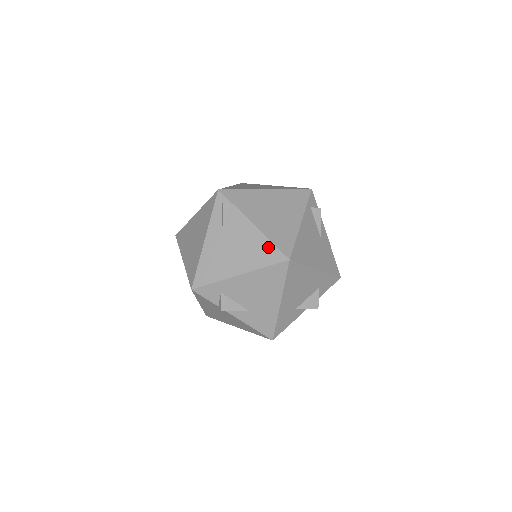
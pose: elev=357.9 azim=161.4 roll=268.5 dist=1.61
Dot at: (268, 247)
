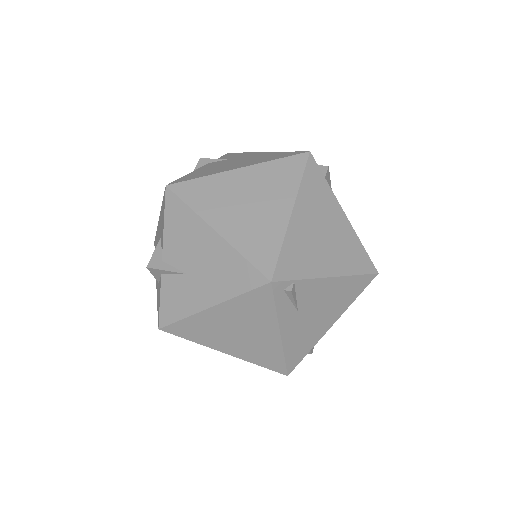
Dot at: (355, 282)
